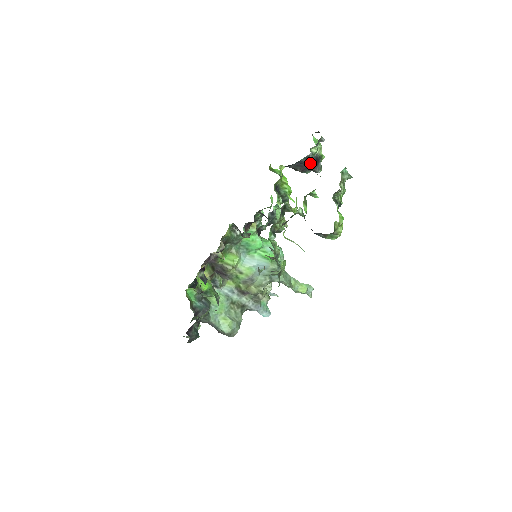
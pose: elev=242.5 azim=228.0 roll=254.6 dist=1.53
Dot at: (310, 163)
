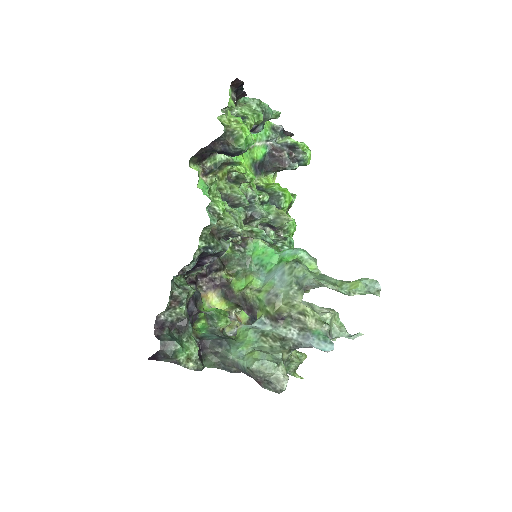
Dot at: (282, 152)
